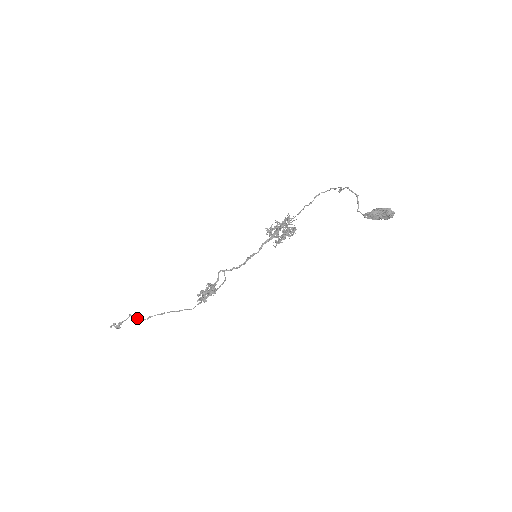
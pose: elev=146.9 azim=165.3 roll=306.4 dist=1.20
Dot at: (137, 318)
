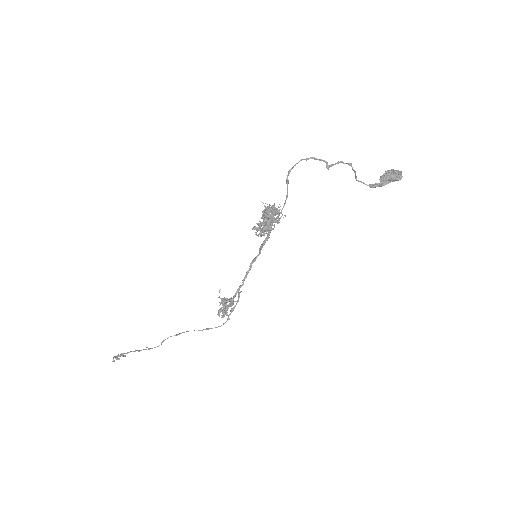
Dot at: occluded
